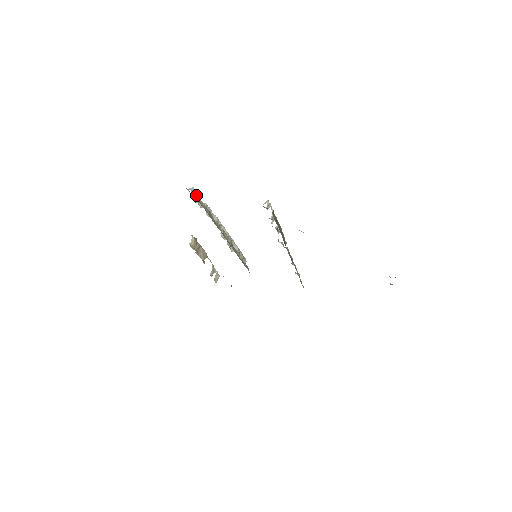
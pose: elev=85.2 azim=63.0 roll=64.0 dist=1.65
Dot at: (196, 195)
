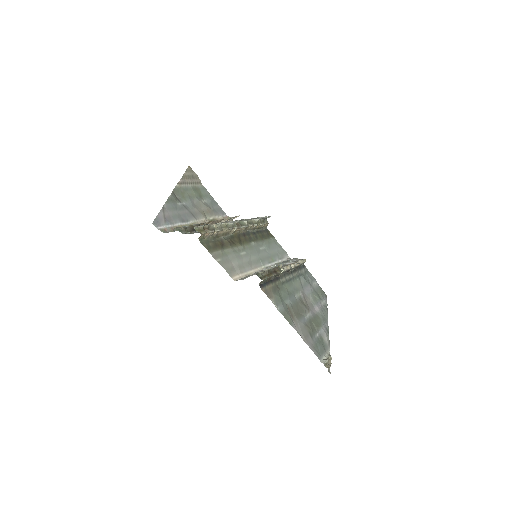
Dot at: (200, 236)
